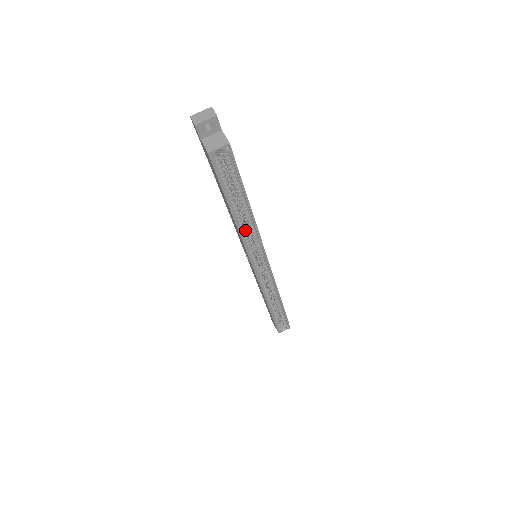
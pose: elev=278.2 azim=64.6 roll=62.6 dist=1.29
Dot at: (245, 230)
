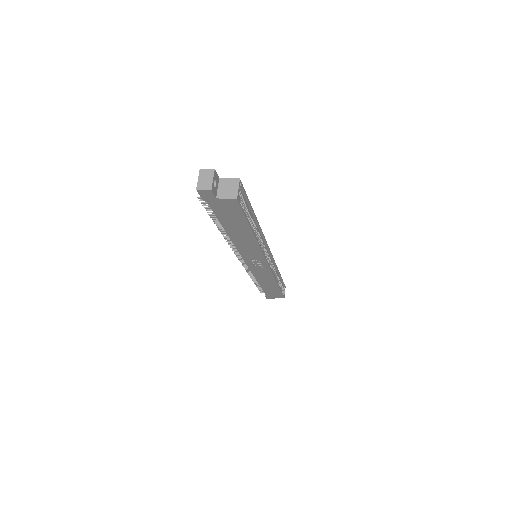
Dot at: occluded
